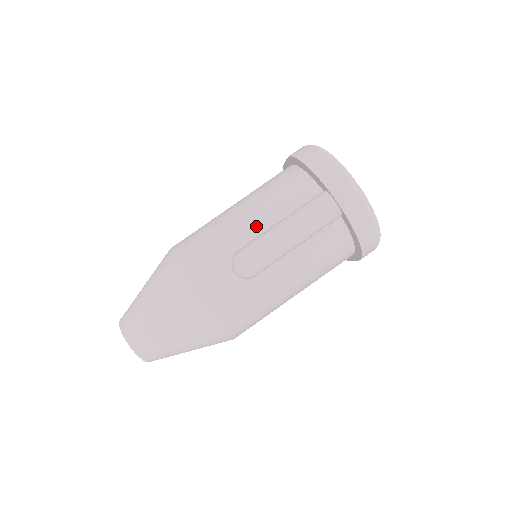
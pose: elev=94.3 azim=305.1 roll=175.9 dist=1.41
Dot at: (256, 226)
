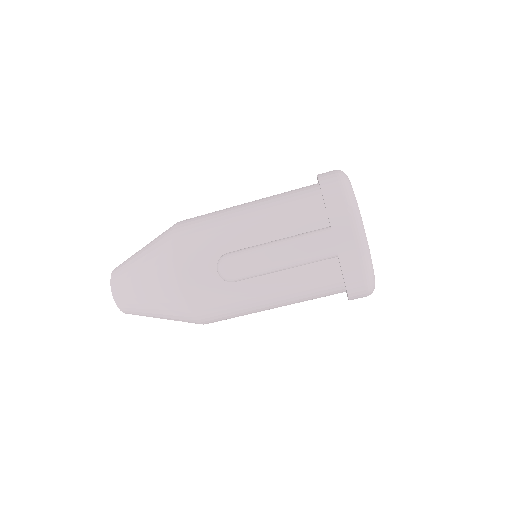
Dot at: (254, 236)
